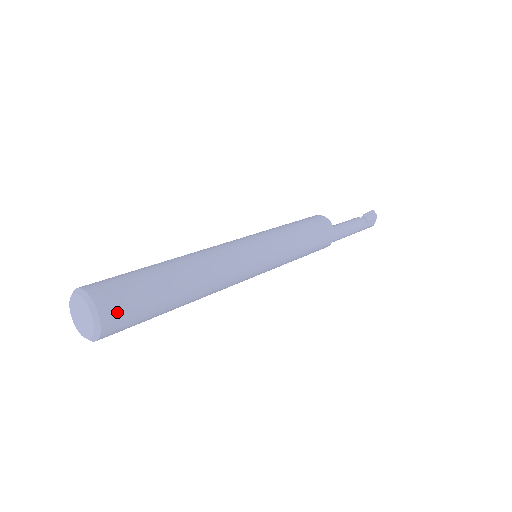
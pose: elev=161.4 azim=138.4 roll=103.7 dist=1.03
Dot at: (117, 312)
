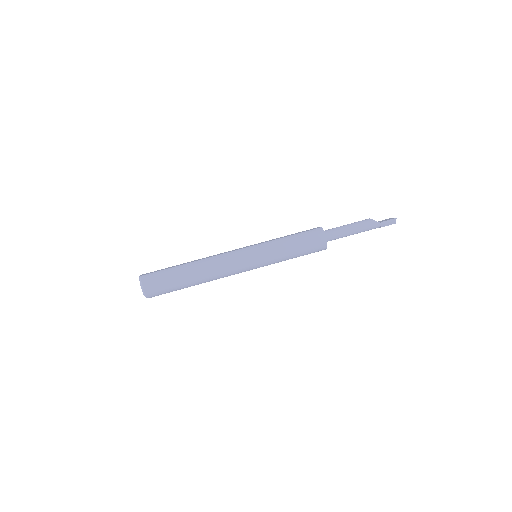
Dot at: occluded
